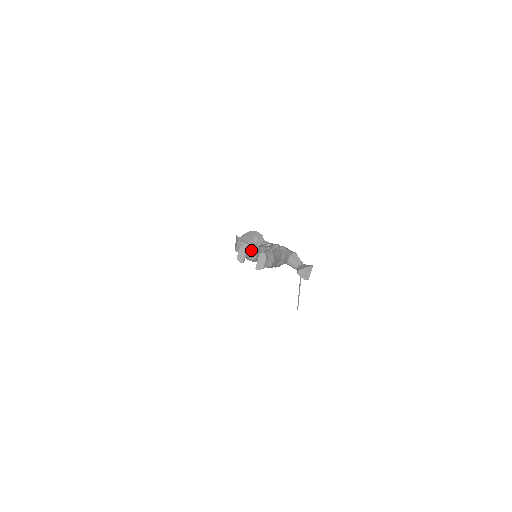
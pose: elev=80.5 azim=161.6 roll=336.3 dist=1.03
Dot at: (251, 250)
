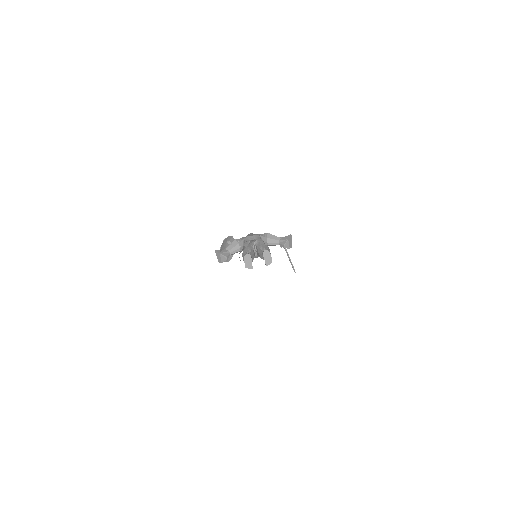
Dot at: (250, 254)
